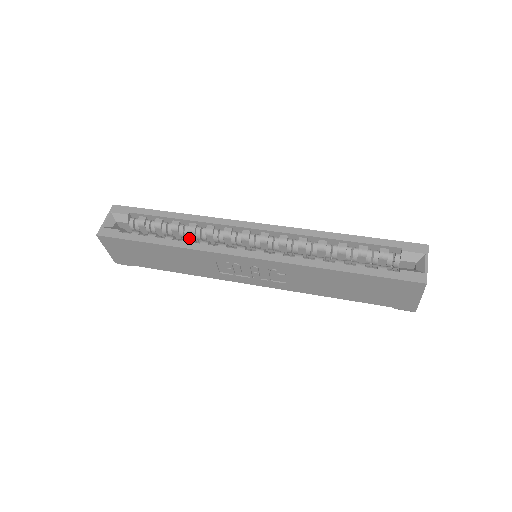
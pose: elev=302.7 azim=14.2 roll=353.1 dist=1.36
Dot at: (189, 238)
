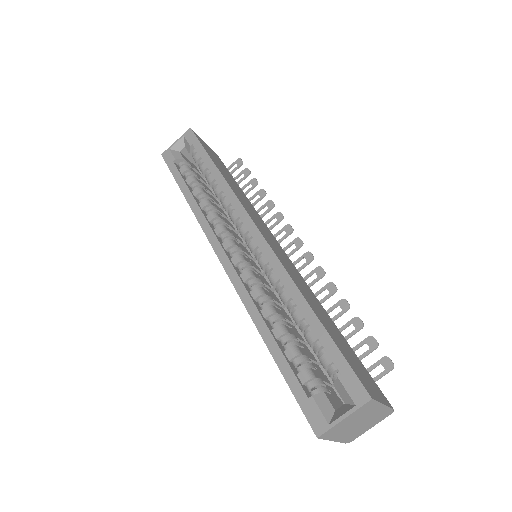
Dot at: occluded
